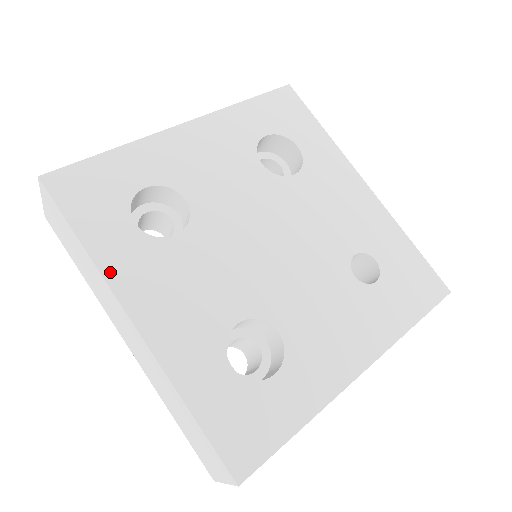
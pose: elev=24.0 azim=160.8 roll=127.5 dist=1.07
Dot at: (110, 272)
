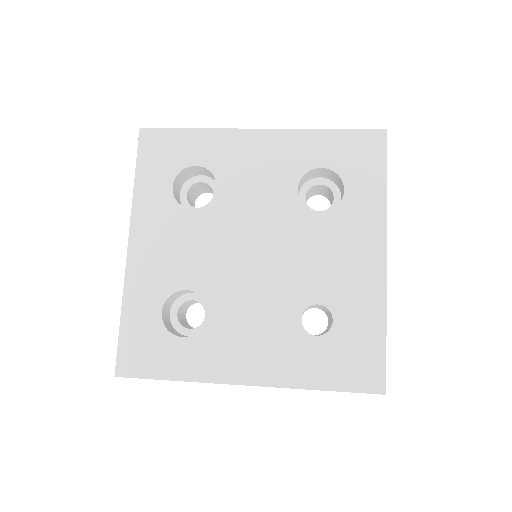
Dot at: (137, 209)
